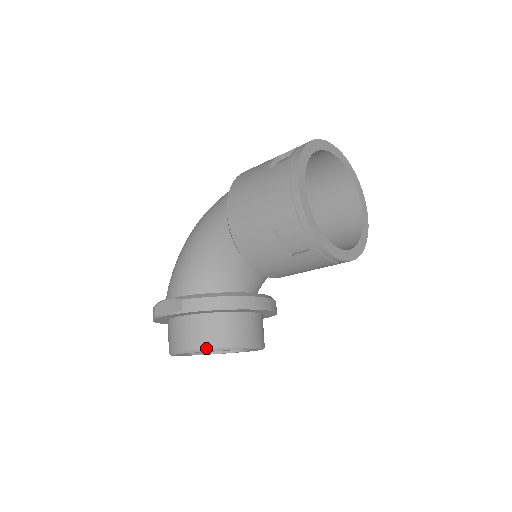
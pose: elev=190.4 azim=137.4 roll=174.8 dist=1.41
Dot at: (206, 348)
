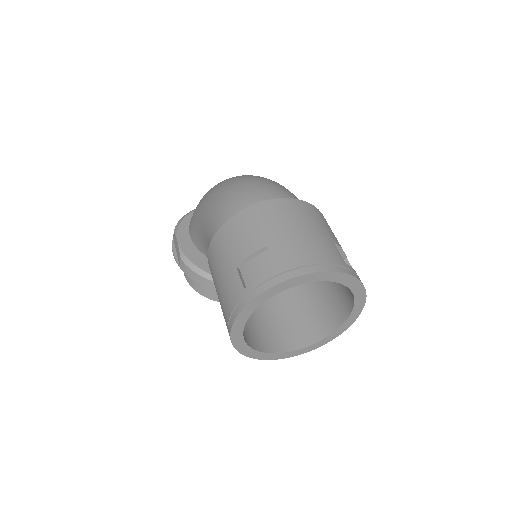
Dot at: (197, 291)
